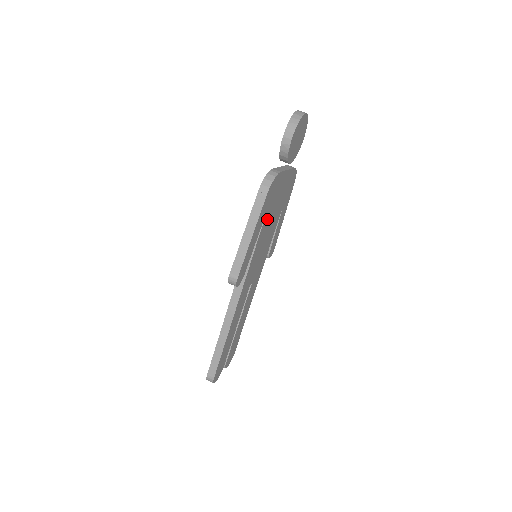
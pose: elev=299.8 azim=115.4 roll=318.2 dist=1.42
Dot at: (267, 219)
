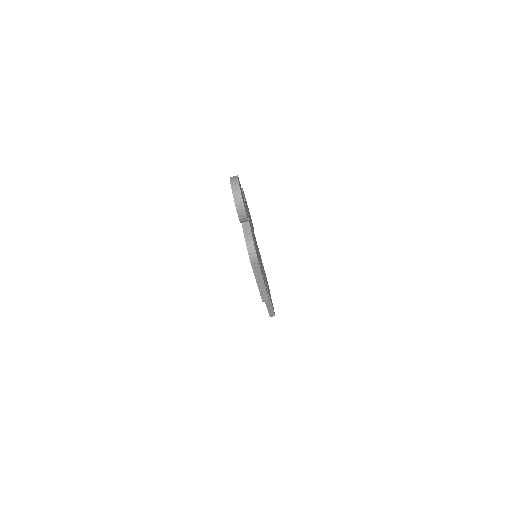
Dot at: occluded
